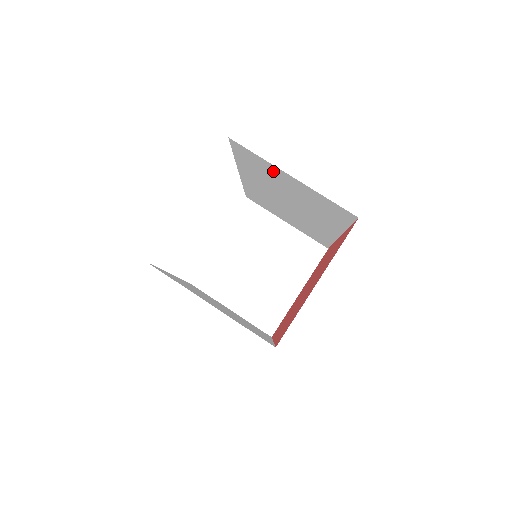
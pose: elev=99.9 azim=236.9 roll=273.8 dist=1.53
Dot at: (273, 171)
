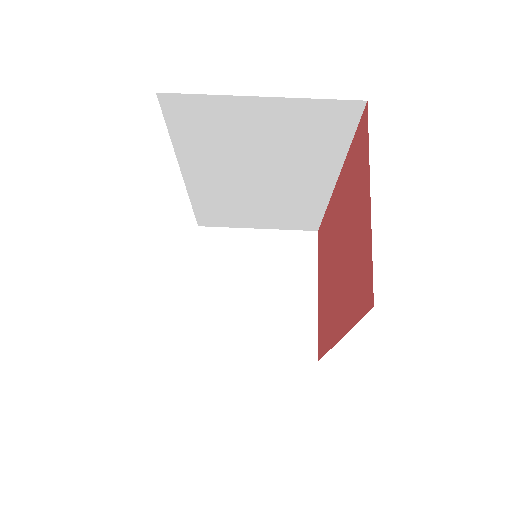
Dot at: (231, 114)
